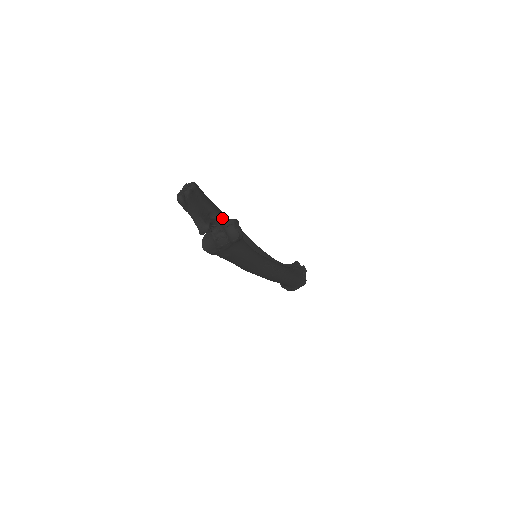
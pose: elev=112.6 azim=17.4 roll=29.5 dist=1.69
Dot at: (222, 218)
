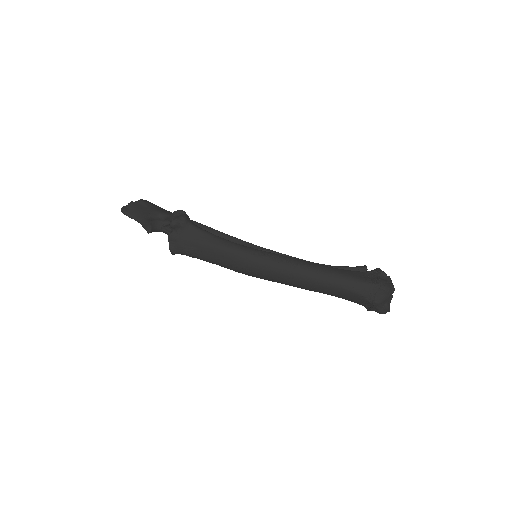
Dot at: occluded
